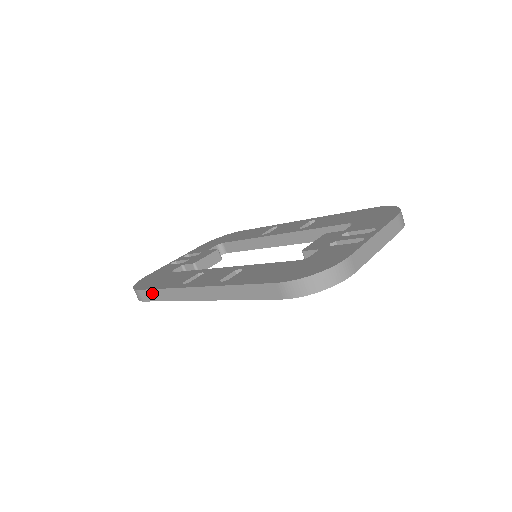
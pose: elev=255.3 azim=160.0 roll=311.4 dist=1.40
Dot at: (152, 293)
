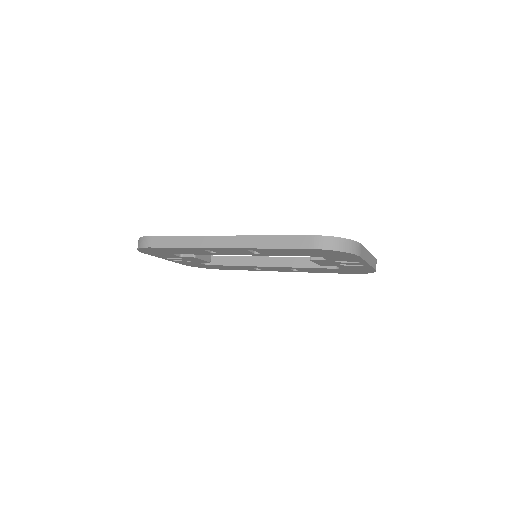
Dot at: (167, 239)
